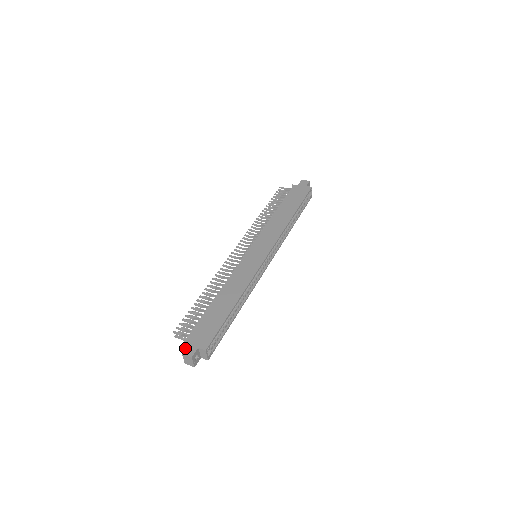
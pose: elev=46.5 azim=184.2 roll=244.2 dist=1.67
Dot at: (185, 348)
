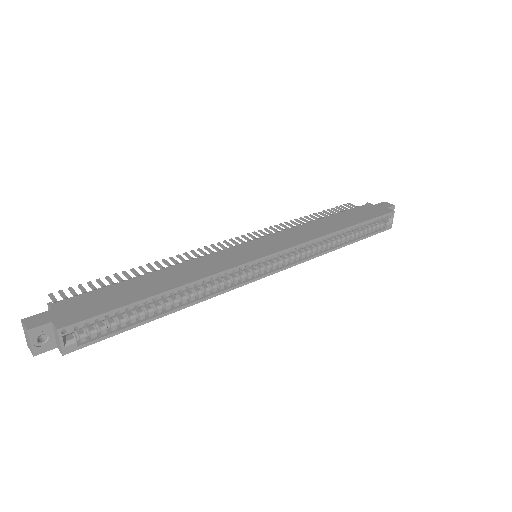
Dot at: occluded
